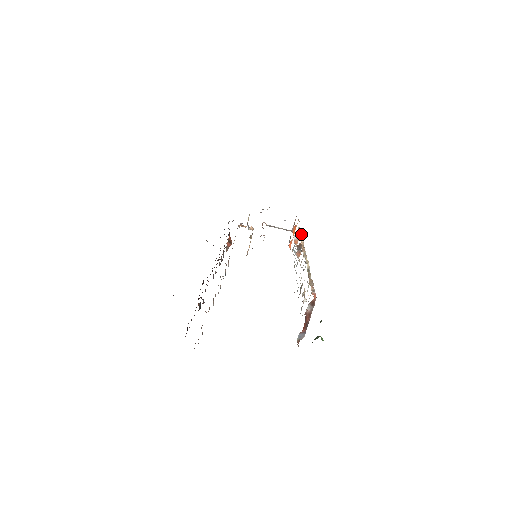
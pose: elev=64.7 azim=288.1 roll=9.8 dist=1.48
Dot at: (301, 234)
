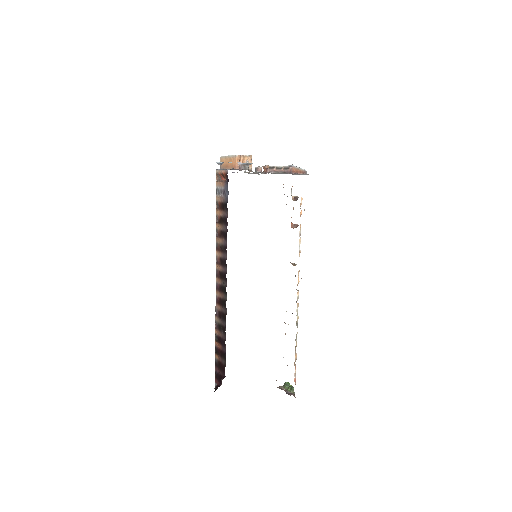
Dot at: occluded
